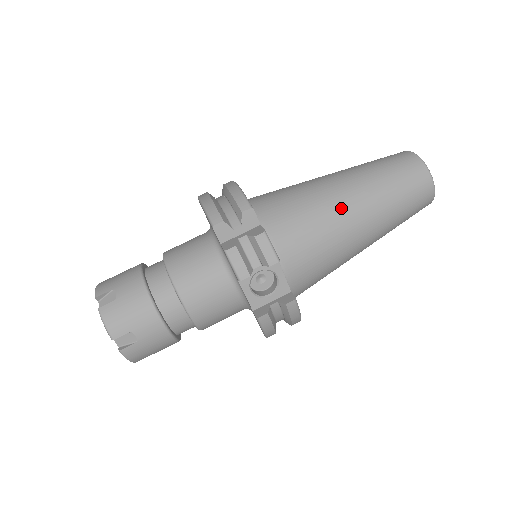
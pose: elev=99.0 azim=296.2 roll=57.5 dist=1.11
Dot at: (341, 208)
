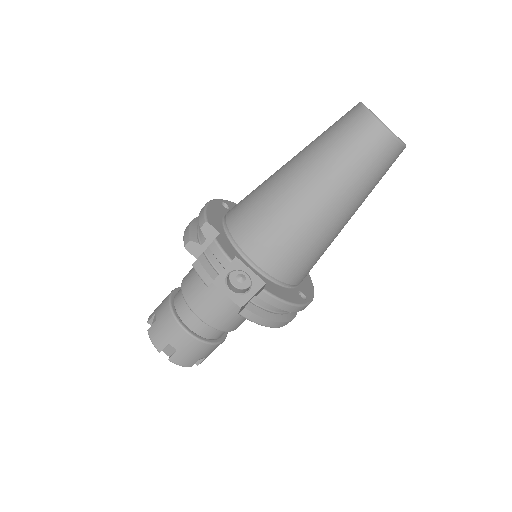
Dot at: (289, 192)
